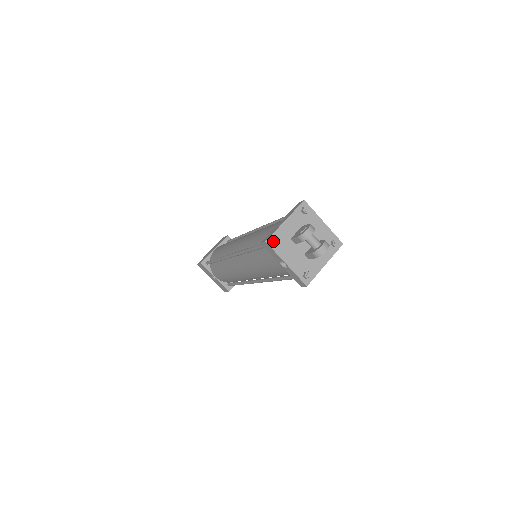
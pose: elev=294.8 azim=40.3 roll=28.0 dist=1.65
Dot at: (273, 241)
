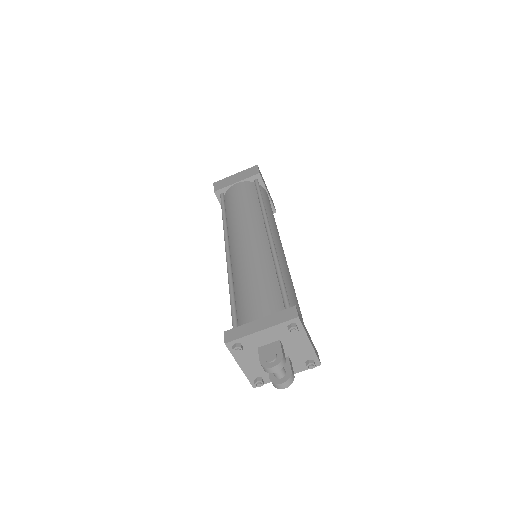
Dot at: (233, 348)
